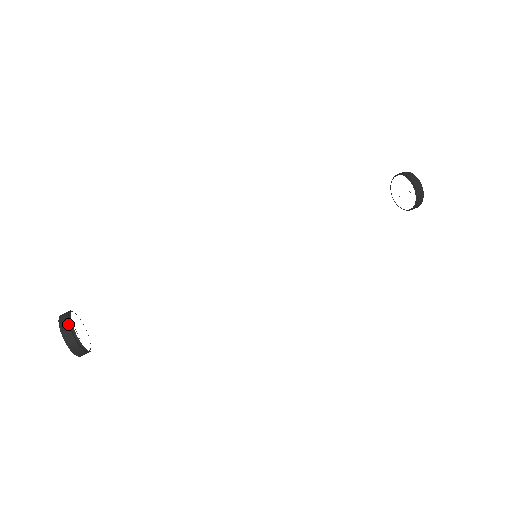
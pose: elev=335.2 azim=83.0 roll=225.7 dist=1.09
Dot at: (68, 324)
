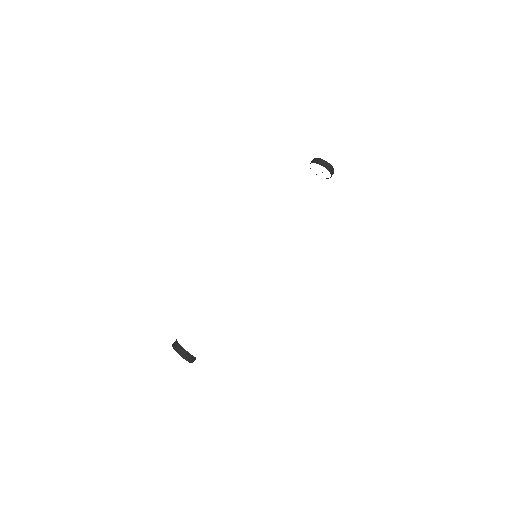
Dot at: (191, 357)
